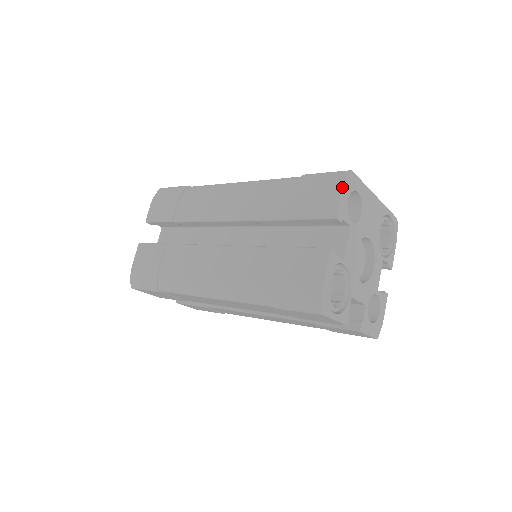
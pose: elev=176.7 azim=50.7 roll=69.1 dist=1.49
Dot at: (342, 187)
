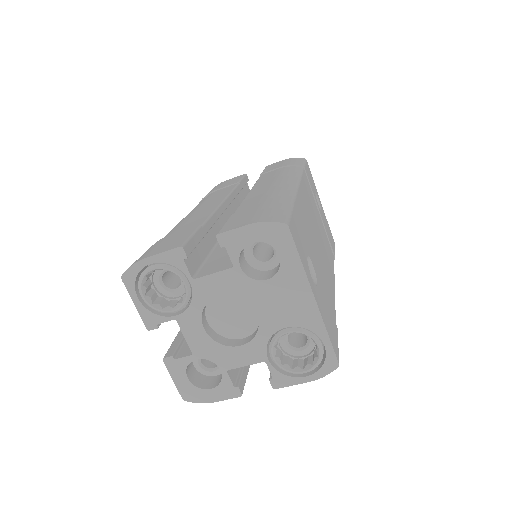
Dot at: (255, 222)
